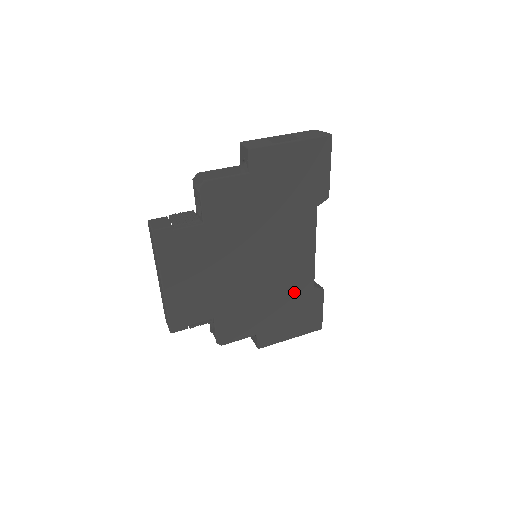
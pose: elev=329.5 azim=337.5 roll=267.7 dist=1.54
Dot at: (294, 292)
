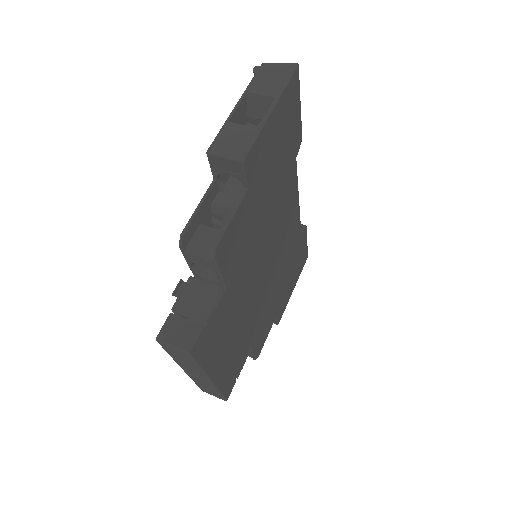
Dot at: (291, 253)
